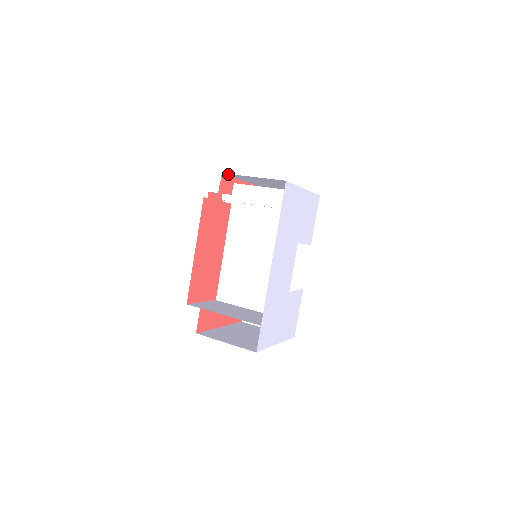
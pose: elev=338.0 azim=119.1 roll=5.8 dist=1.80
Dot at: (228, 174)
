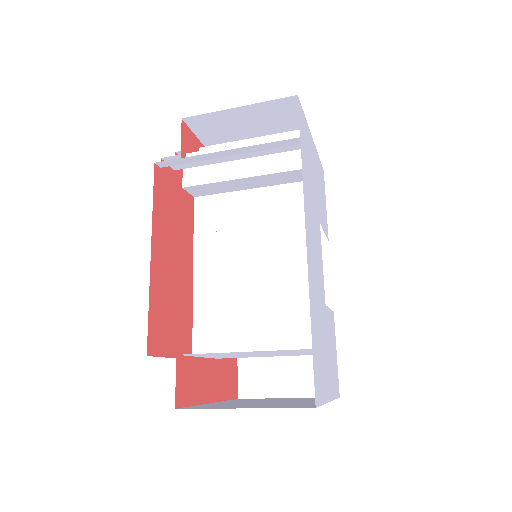
Dot at: (192, 119)
